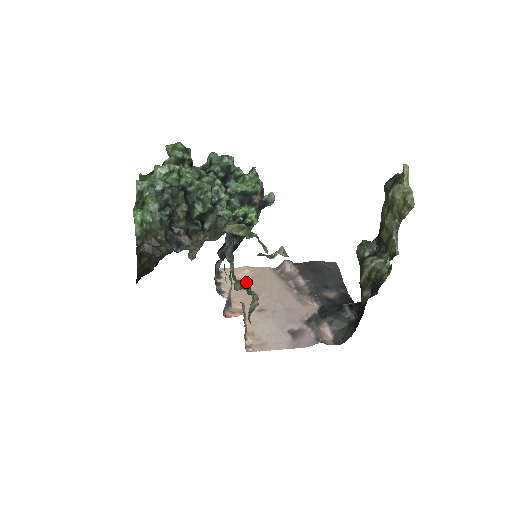
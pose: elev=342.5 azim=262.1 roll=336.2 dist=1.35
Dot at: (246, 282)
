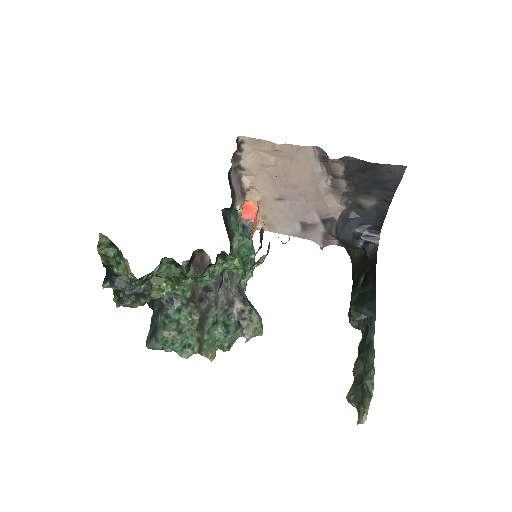
Dot at: (248, 247)
